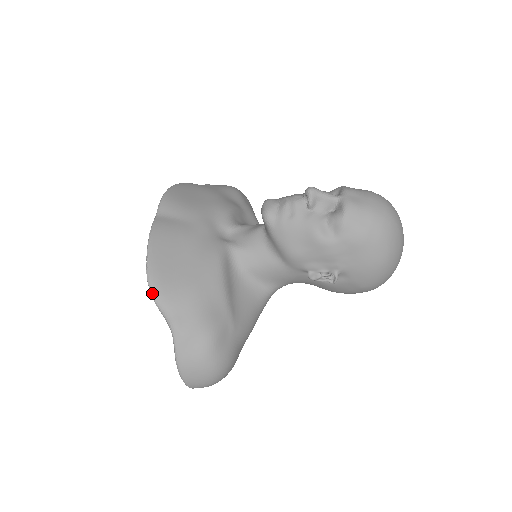
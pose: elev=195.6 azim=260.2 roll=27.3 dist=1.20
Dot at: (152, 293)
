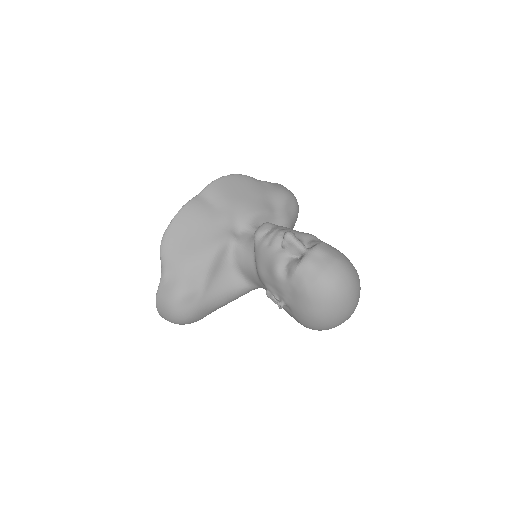
Dot at: (161, 247)
